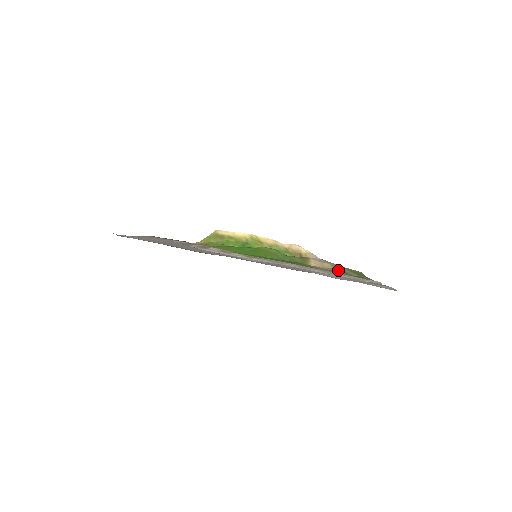
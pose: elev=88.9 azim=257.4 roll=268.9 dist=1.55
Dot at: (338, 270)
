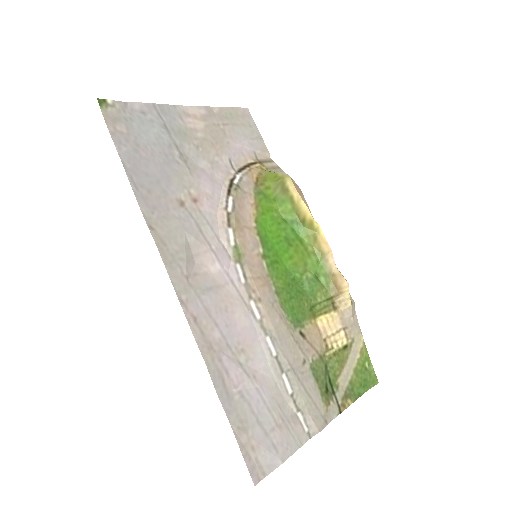
Dot at: (334, 358)
